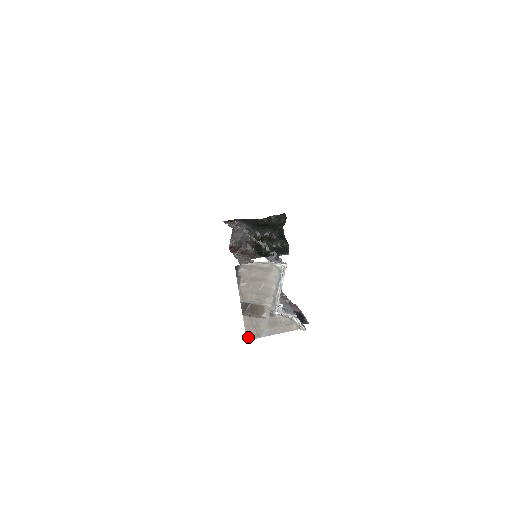
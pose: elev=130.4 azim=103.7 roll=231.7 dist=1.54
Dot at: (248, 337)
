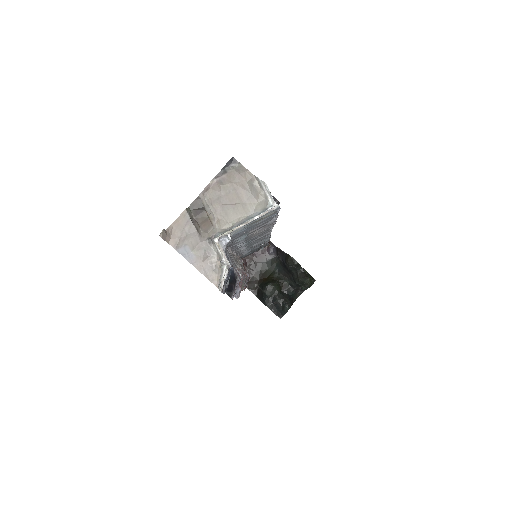
Dot at: (165, 231)
